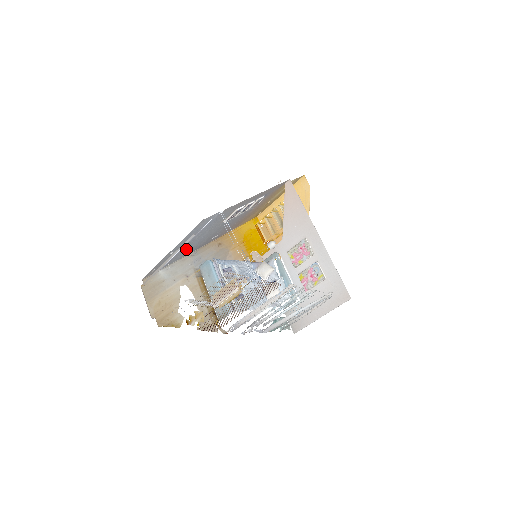
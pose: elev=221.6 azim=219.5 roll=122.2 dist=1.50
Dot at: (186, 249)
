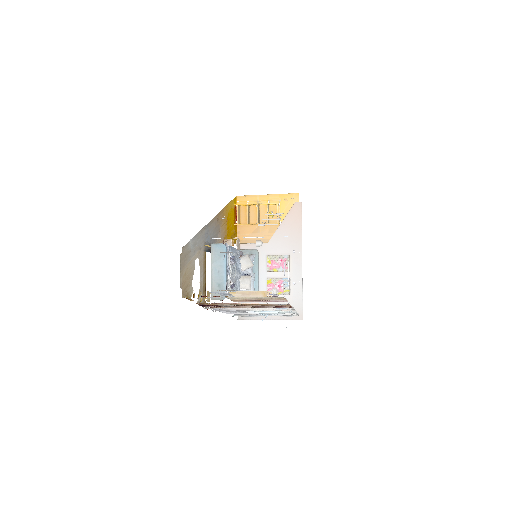
Dot at: occluded
